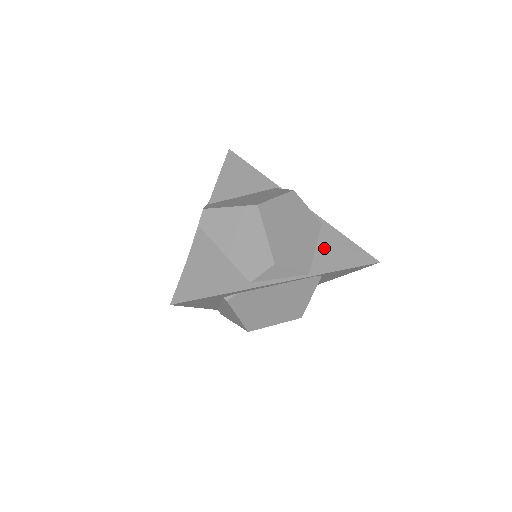
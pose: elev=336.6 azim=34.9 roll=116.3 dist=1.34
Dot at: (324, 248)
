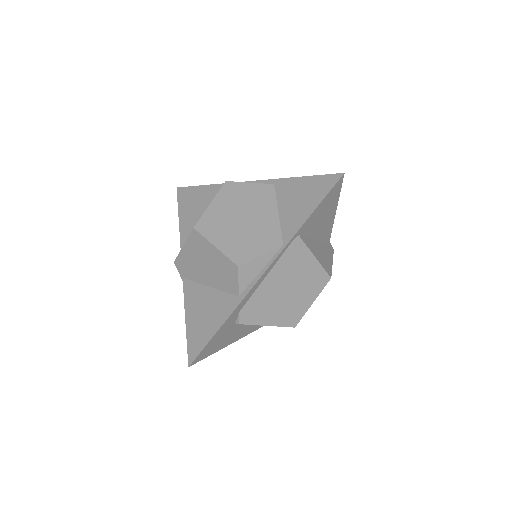
Dot at: (286, 207)
